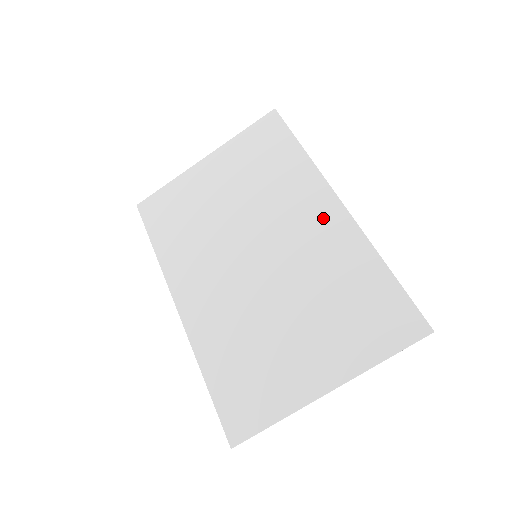
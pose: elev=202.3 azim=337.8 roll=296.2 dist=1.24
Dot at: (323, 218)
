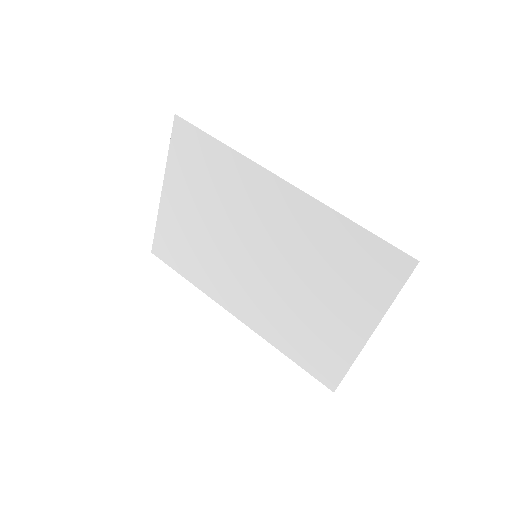
Dot at: (280, 202)
